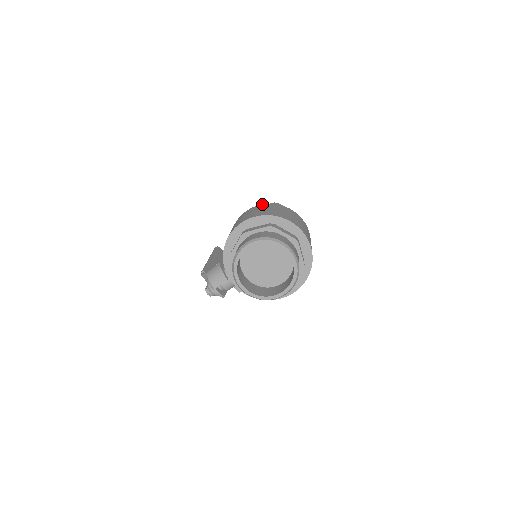
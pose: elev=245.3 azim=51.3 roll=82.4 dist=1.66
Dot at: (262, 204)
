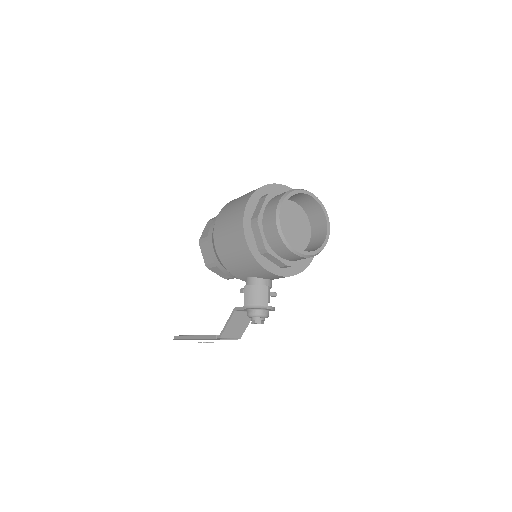
Dot at: (219, 213)
